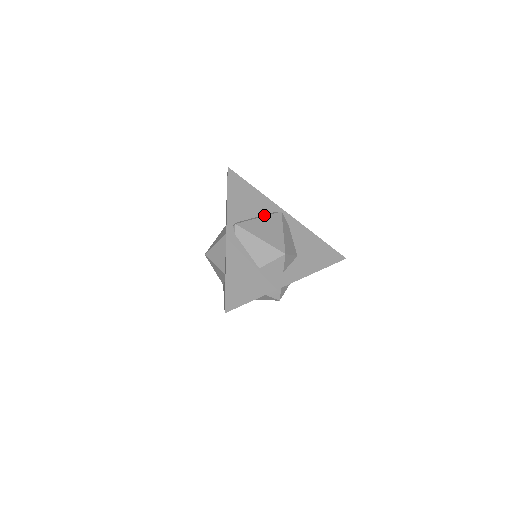
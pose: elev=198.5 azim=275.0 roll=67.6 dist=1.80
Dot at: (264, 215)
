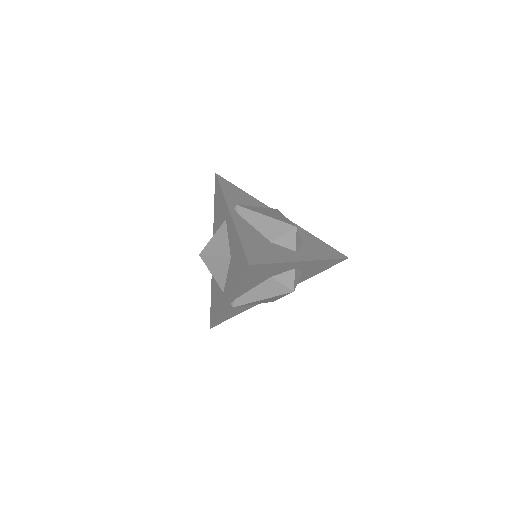
Dot at: occluded
